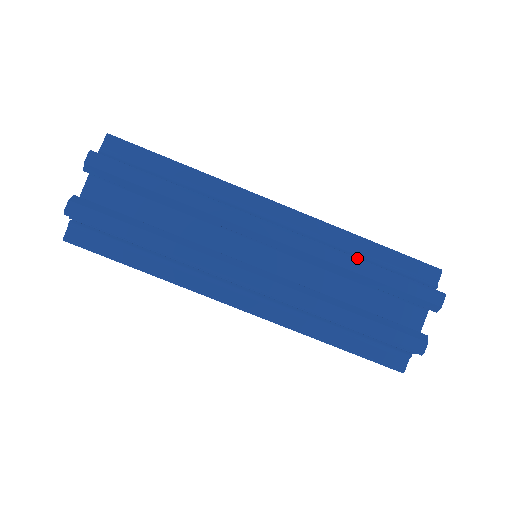
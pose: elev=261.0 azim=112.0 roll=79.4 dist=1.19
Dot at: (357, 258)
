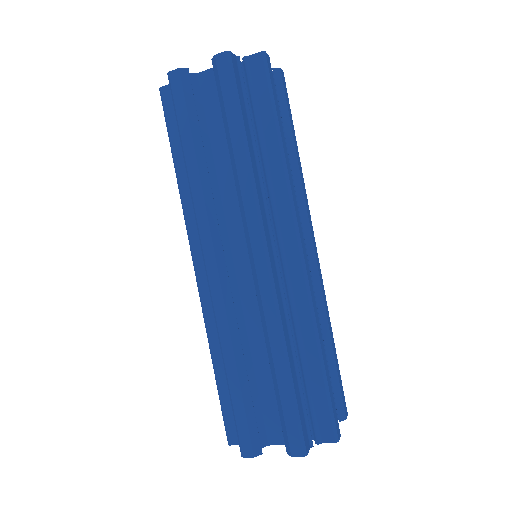
Dot at: (330, 327)
